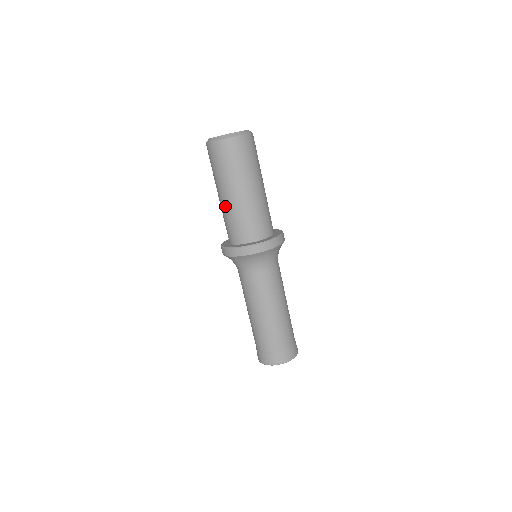
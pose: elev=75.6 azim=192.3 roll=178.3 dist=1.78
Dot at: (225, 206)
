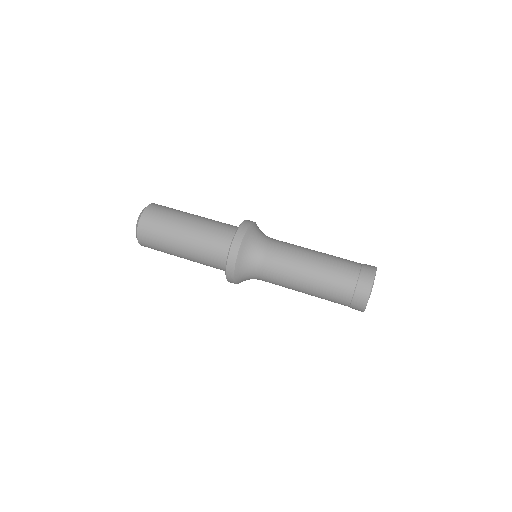
Dot at: (194, 240)
